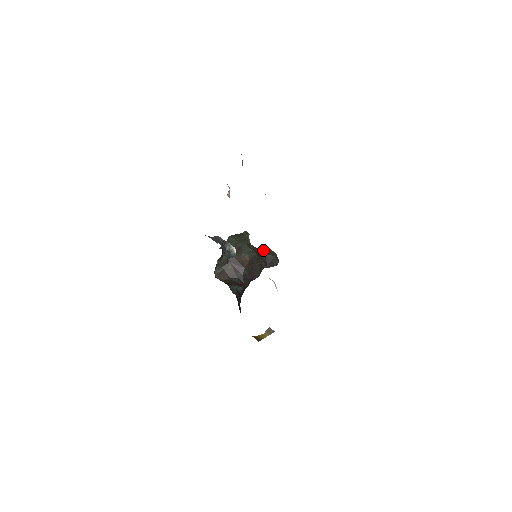
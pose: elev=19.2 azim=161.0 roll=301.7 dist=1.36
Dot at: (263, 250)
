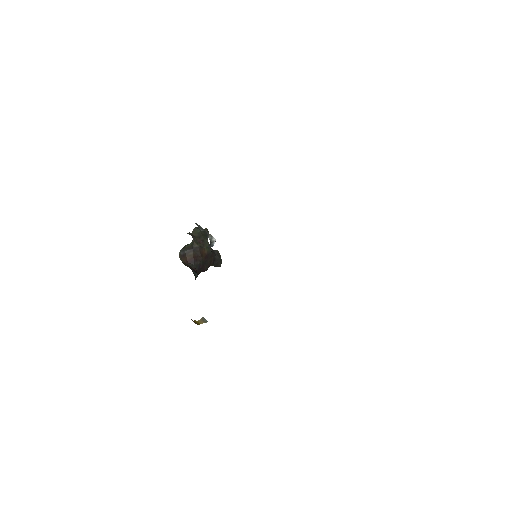
Dot at: (214, 250)
